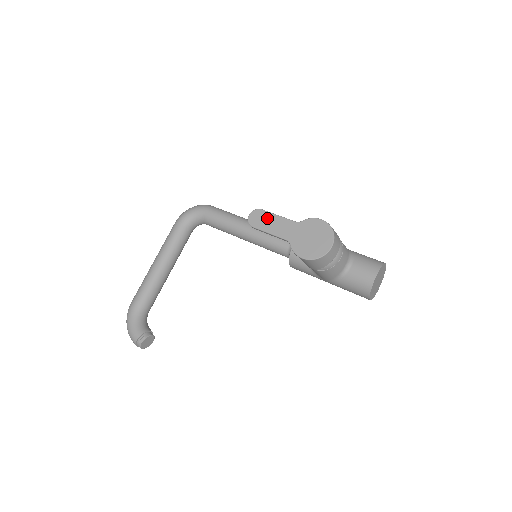
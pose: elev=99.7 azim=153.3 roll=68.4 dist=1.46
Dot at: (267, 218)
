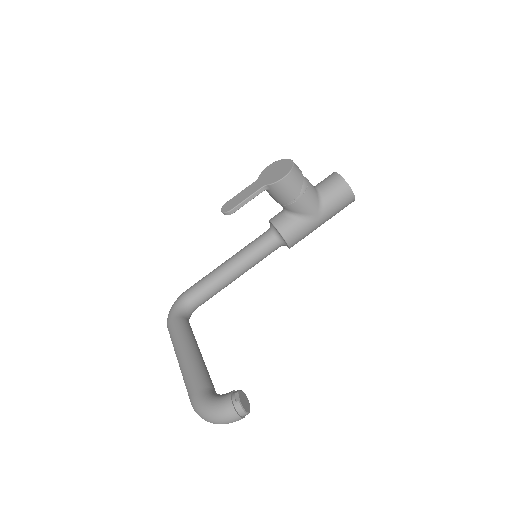
Dot at: (235, 199)
